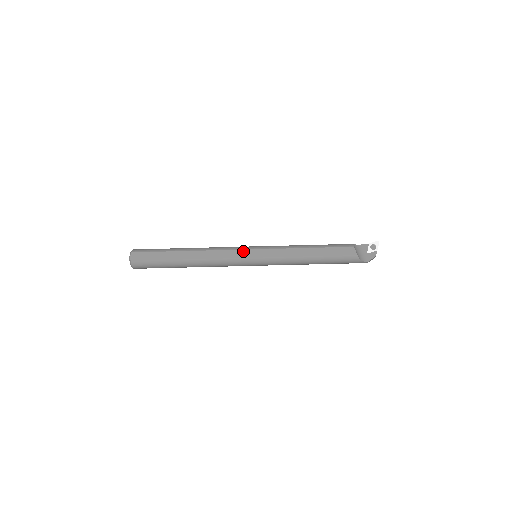
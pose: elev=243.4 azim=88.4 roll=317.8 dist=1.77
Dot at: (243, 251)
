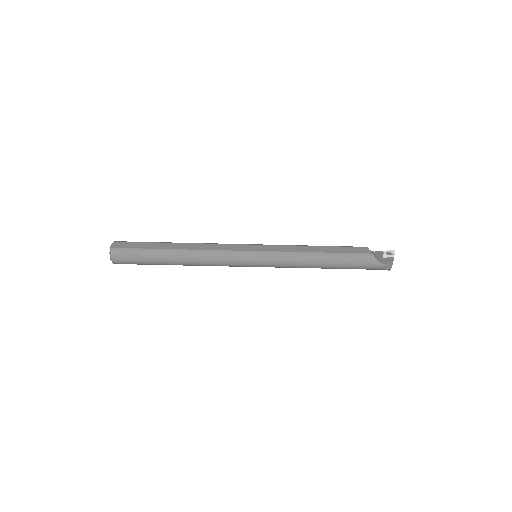
Dot at: (242, 245)
